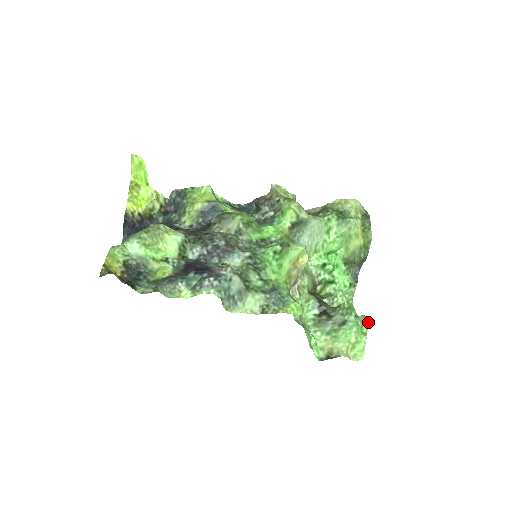
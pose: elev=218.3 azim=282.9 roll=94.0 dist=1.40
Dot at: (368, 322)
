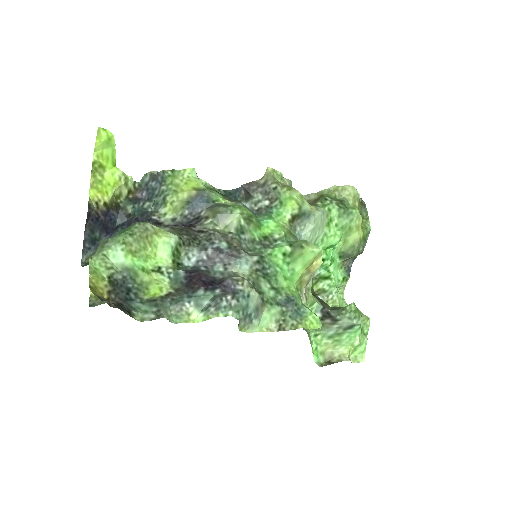
Dot at: (369, 322)
